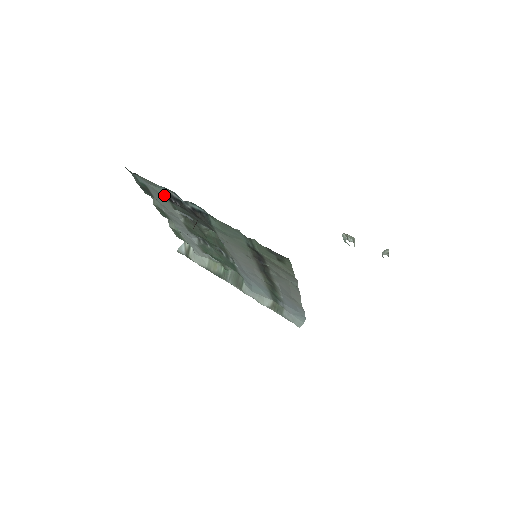
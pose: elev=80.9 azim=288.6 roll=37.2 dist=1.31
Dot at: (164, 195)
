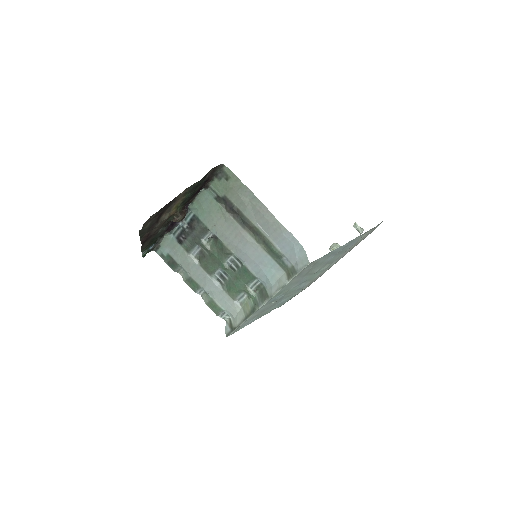
Dot at: (176, 242)
